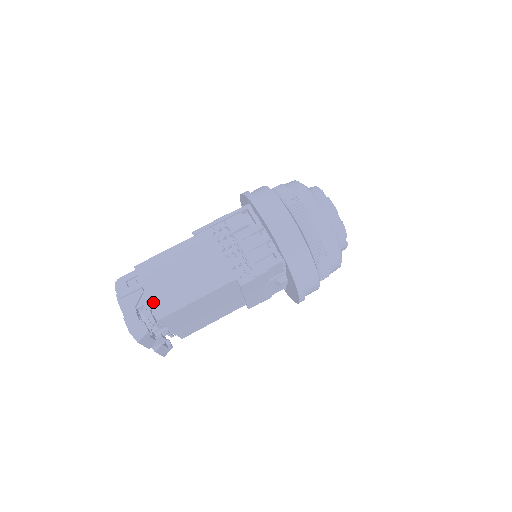
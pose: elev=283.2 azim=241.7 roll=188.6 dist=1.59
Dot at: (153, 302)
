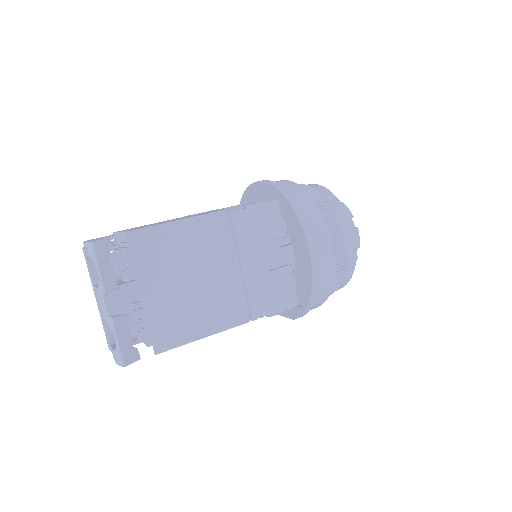
Dot at: occluded
